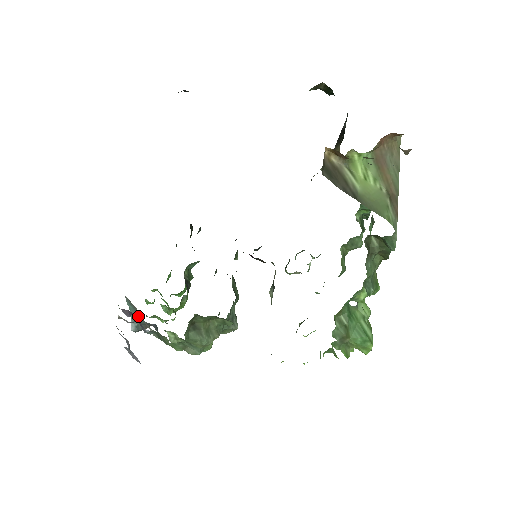
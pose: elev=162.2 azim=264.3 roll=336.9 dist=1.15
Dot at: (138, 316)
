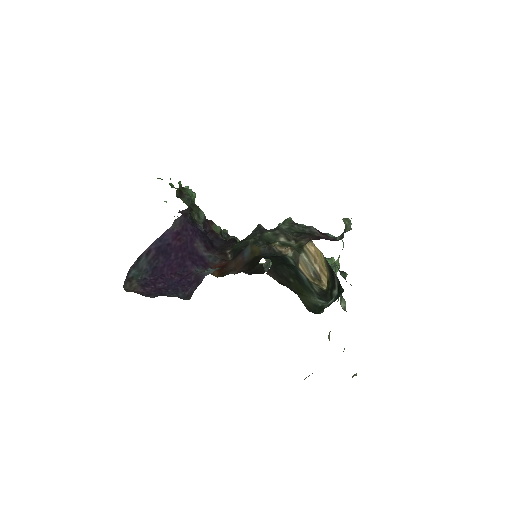
Dot at: occluded
